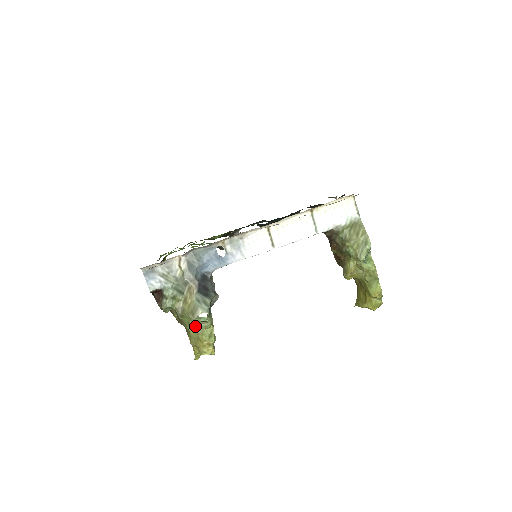
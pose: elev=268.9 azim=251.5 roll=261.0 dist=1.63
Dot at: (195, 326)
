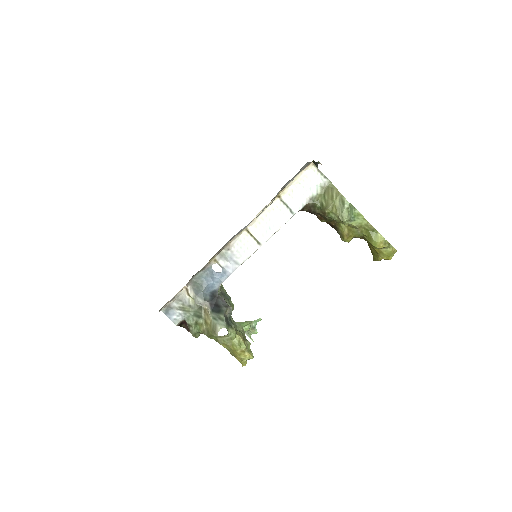
Dot at: (223, 341)
